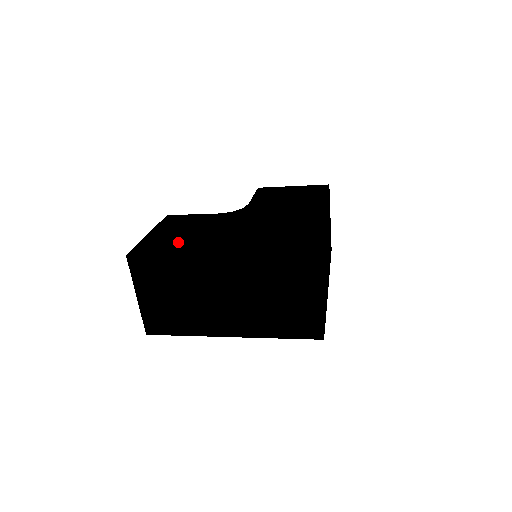
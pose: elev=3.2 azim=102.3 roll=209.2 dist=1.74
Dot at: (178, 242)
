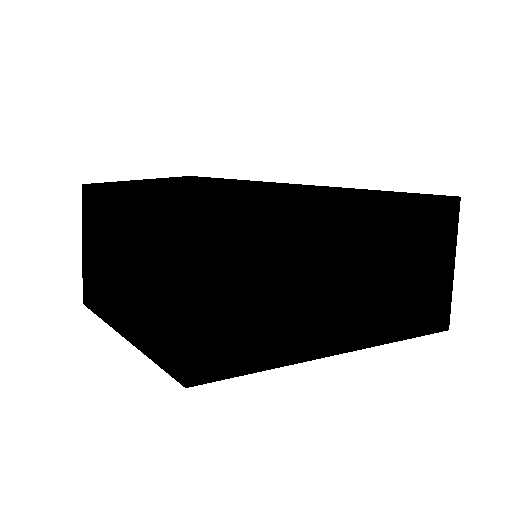
Dot at: occluded
